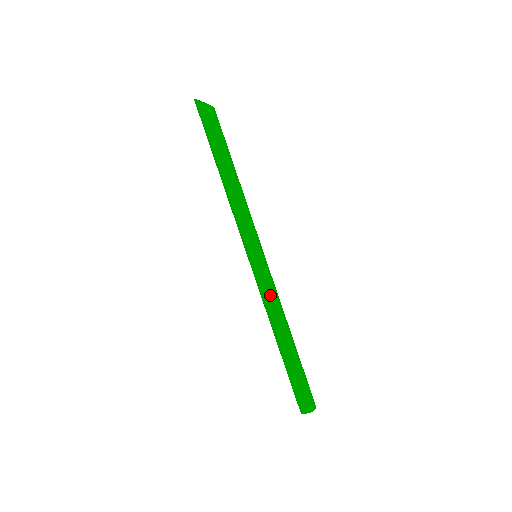
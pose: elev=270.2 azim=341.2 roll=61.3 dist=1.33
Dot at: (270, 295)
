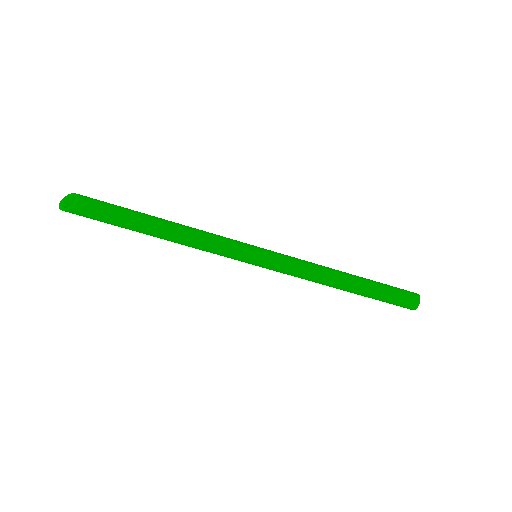
Dot at: (299, 274)
